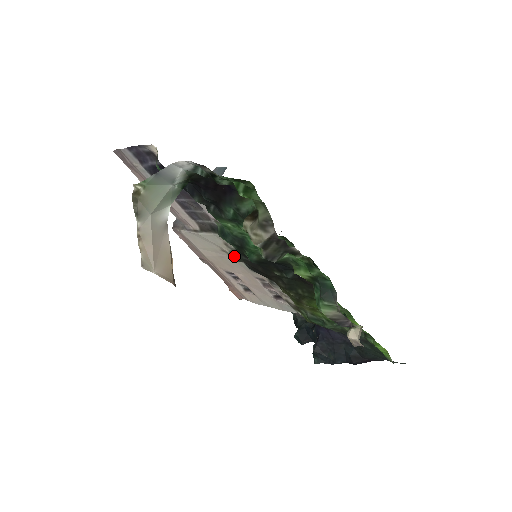
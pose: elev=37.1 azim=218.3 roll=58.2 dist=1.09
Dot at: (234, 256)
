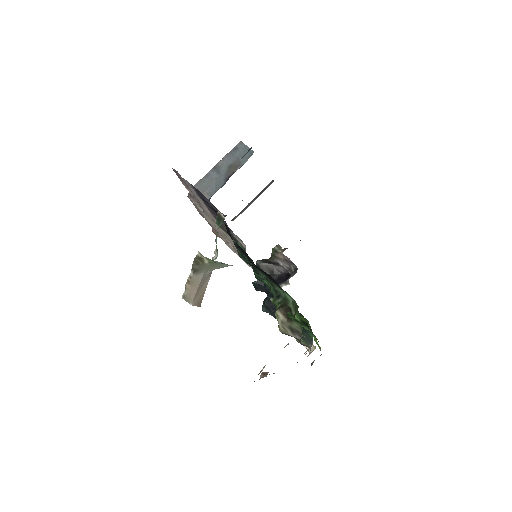
Dot at: occluded
